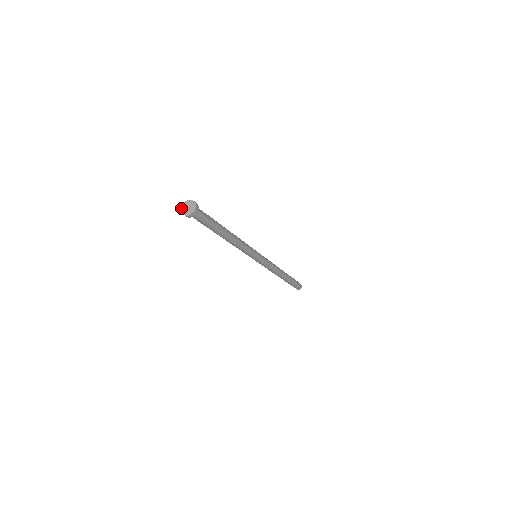
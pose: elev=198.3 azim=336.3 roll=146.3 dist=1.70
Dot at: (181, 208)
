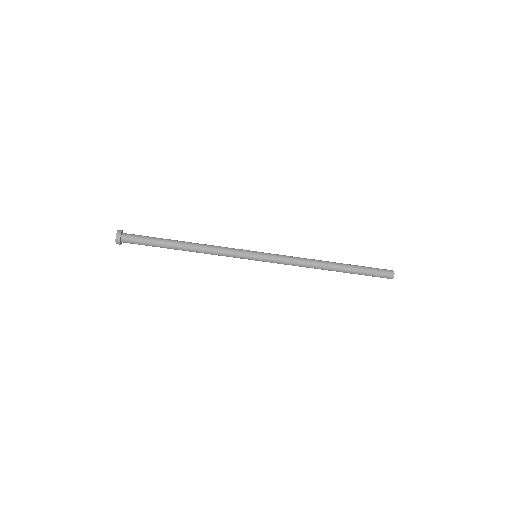
Dot at: occluded
